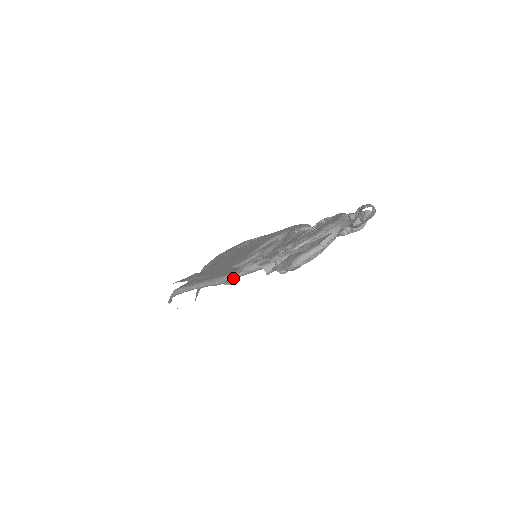
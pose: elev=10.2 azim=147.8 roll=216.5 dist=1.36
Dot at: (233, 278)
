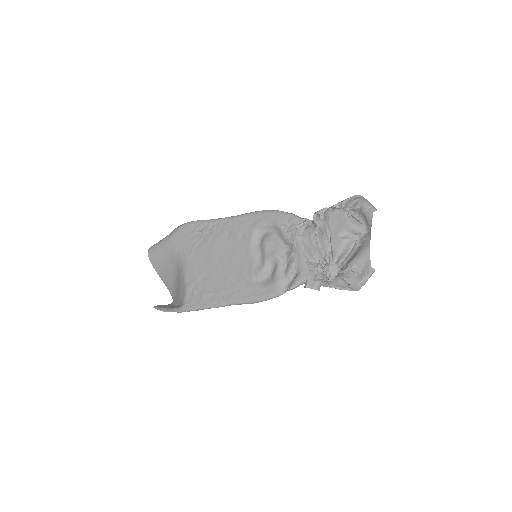
Dot at: (275, 297)
